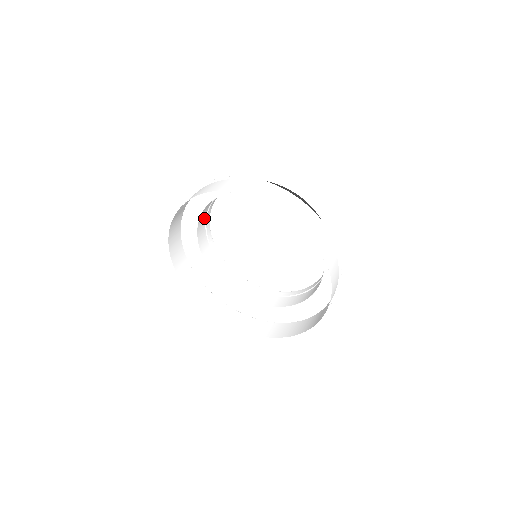
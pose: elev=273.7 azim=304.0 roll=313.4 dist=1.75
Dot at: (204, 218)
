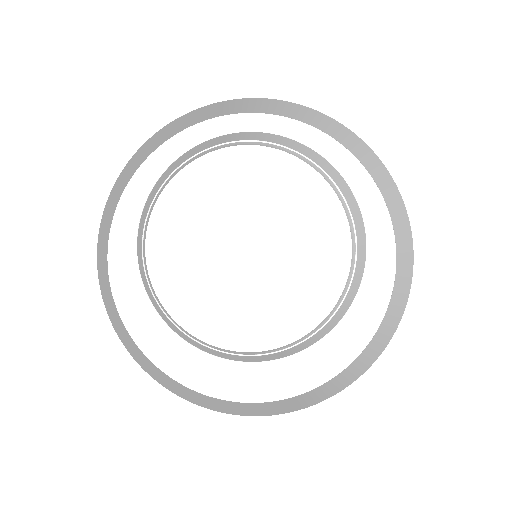
Dot at: (147, 287)
